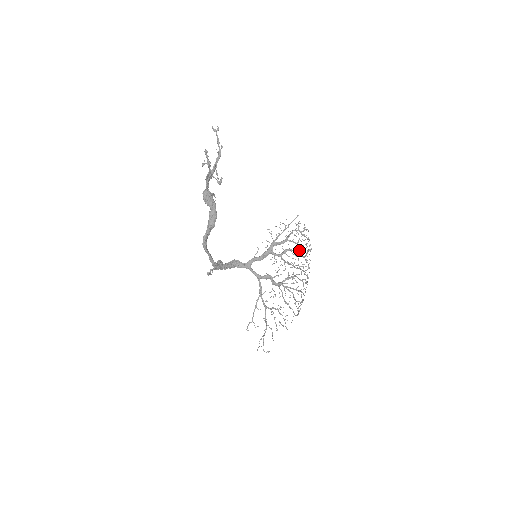
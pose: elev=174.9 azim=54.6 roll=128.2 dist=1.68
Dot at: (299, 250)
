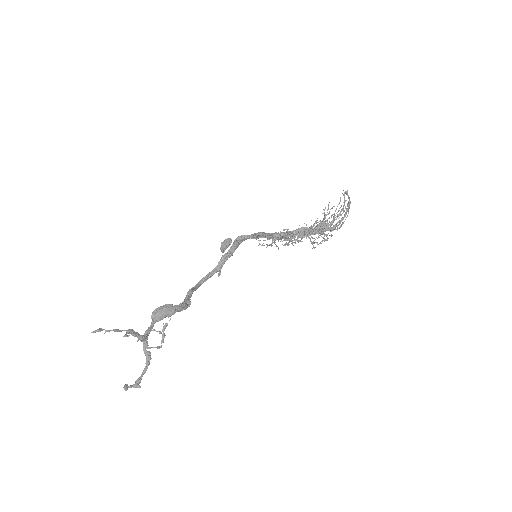
Dot at: occluded
